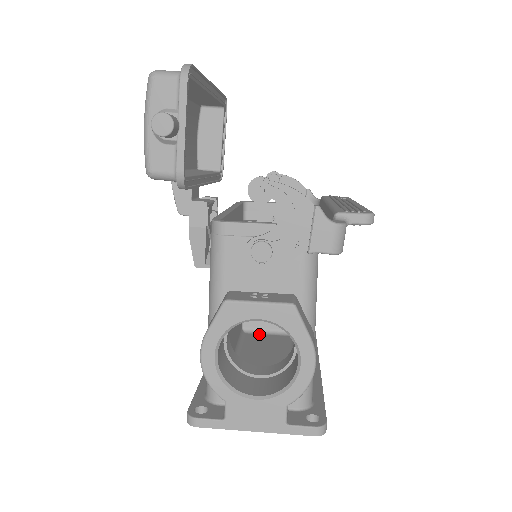
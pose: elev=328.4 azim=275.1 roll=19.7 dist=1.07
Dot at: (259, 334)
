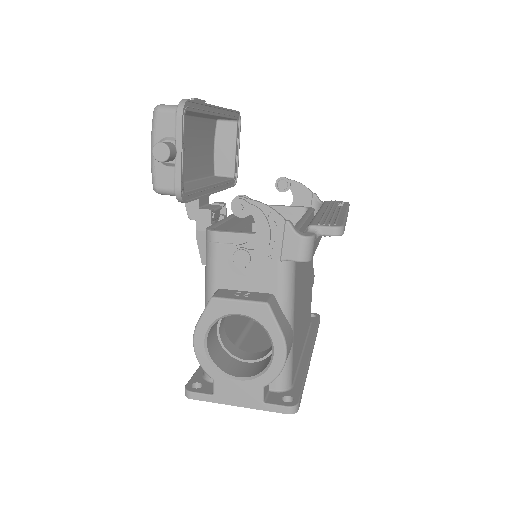
Dot at: occluded
